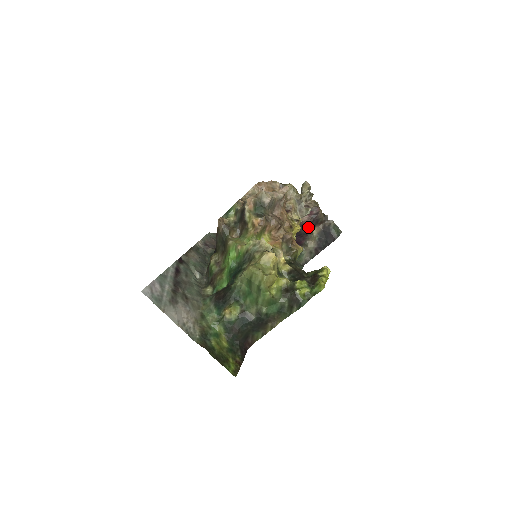
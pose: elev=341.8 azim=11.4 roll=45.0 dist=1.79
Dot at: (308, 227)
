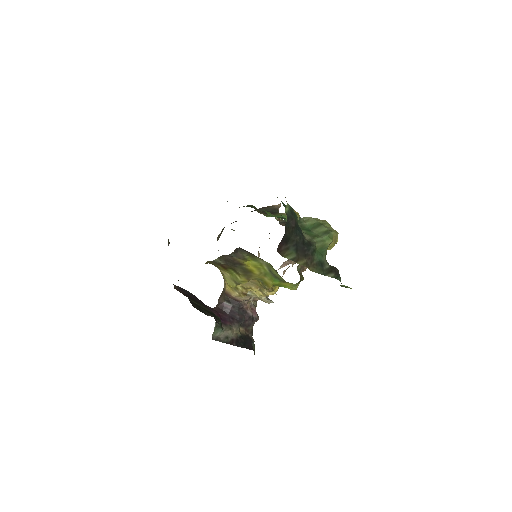
Dot at: (244, 318)
